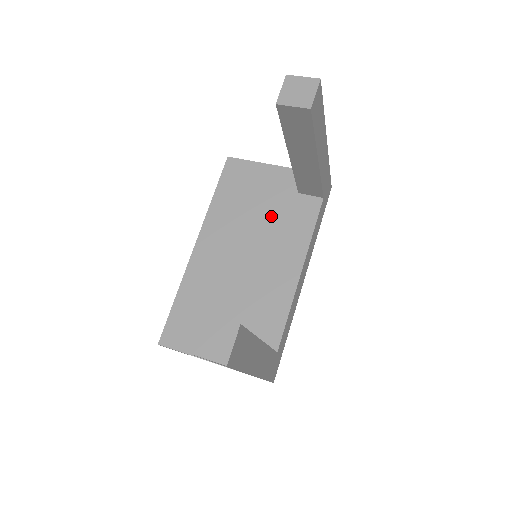
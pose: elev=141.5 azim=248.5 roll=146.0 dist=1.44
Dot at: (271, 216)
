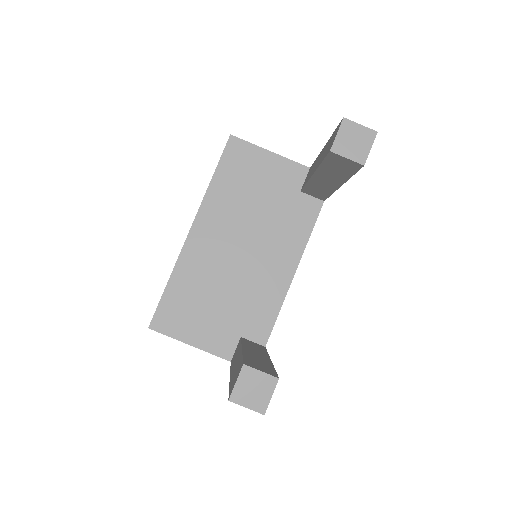
Dot at: (271, 211)
